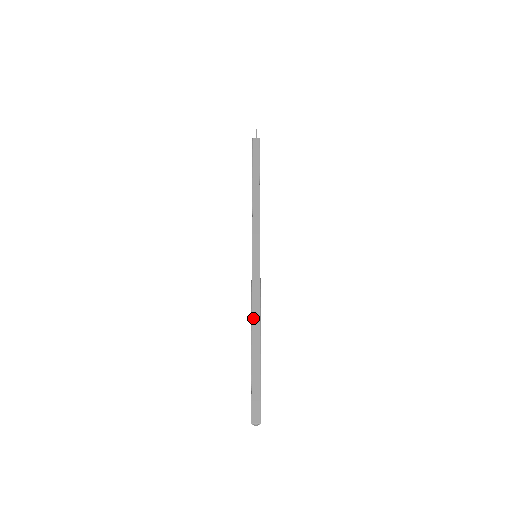
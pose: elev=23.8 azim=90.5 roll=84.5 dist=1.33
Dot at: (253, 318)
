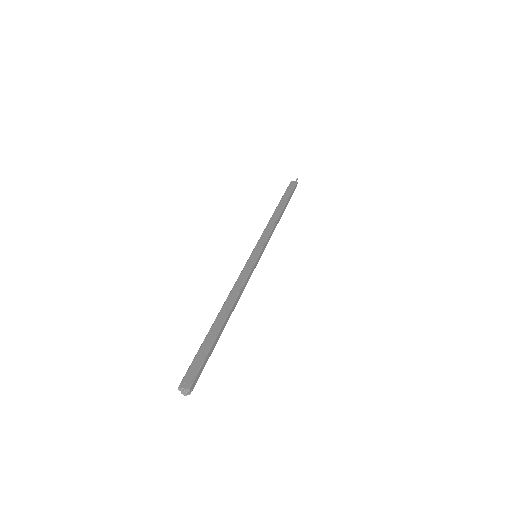
Dot at: (228, 299)
